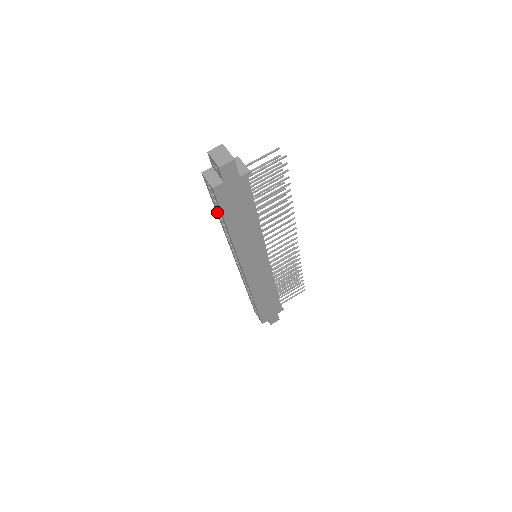
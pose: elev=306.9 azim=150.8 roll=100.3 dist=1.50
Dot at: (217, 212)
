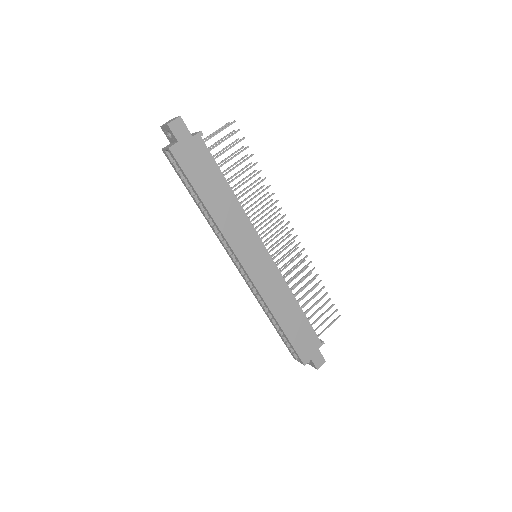
Dot at: (192, 196)
